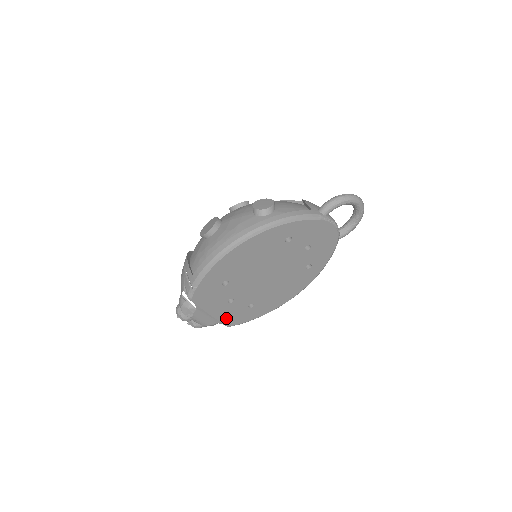
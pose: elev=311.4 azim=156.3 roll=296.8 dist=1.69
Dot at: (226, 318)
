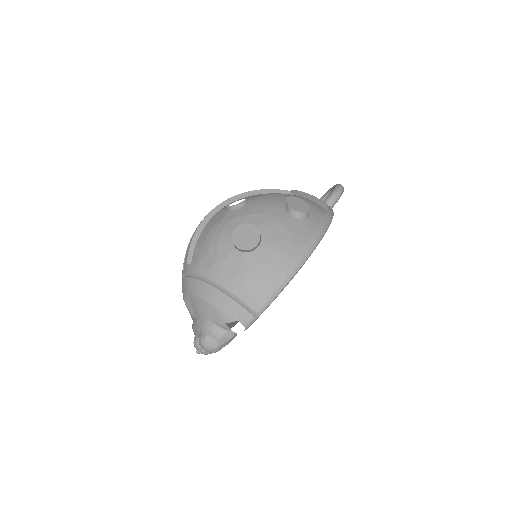
Dot at: occluded
